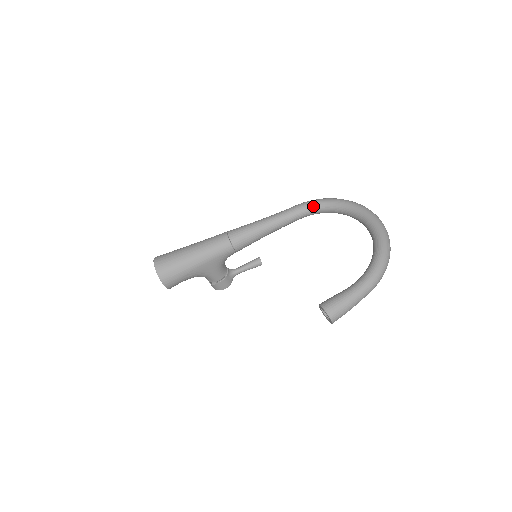
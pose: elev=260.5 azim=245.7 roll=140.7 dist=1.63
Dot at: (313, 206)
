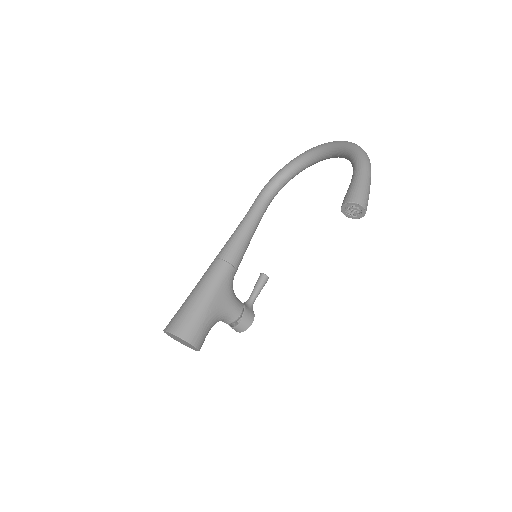
Dot at: (270, 186)
